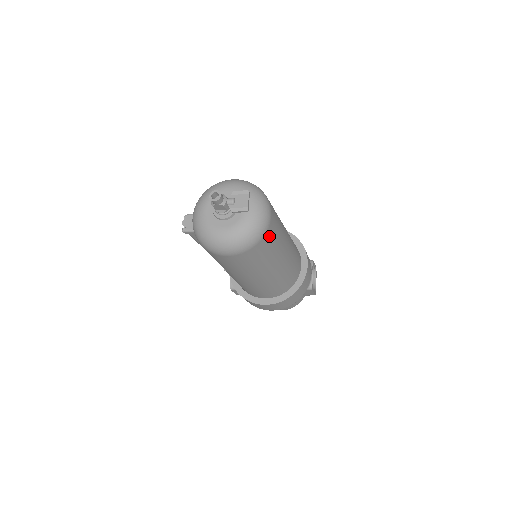
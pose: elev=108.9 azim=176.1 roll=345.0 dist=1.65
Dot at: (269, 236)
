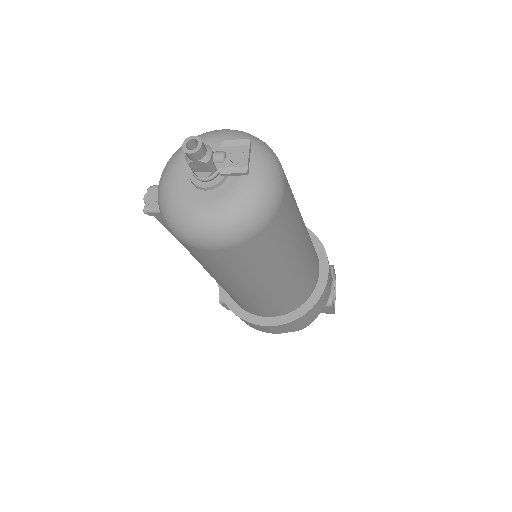
Dot at: (280, 220)
